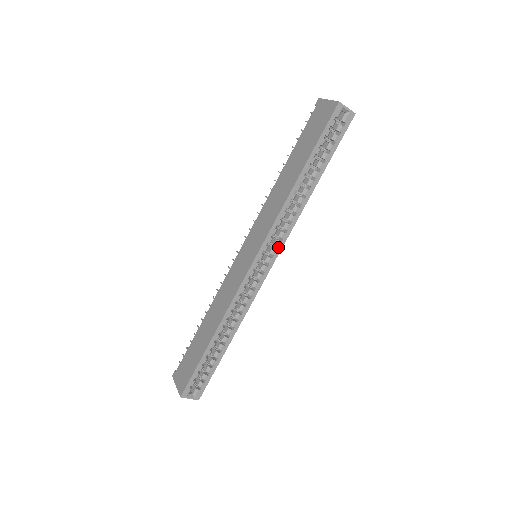
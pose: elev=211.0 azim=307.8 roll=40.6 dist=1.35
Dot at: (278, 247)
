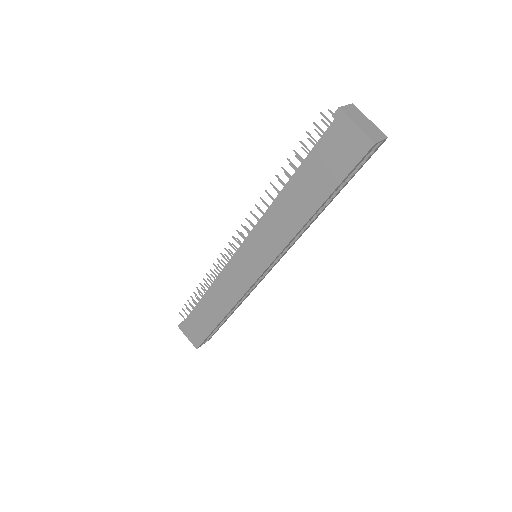
Dot at: (283, 255)
